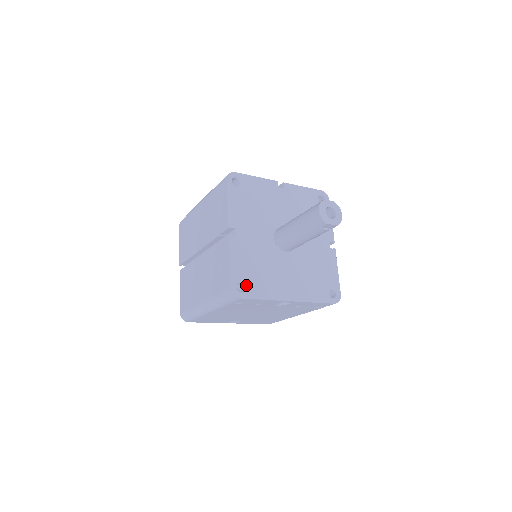
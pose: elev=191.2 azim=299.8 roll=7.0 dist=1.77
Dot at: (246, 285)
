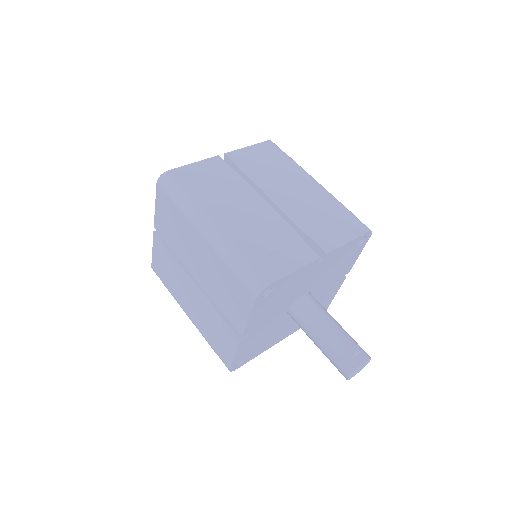
Dot at: (244, 360)
